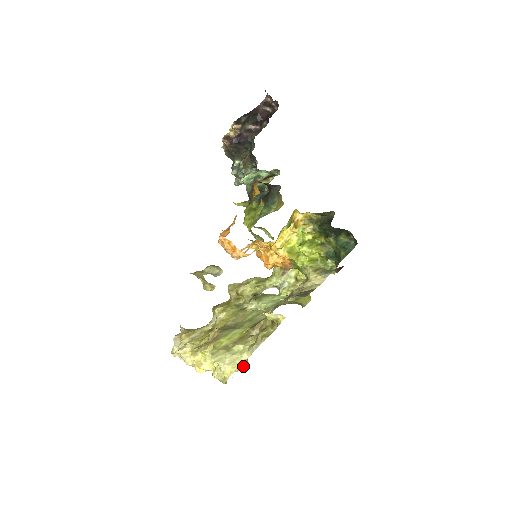
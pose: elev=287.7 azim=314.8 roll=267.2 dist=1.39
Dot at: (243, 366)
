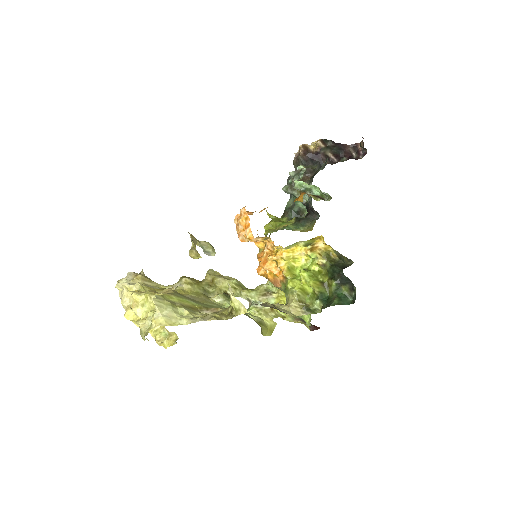
Dot at: (169, 343)
